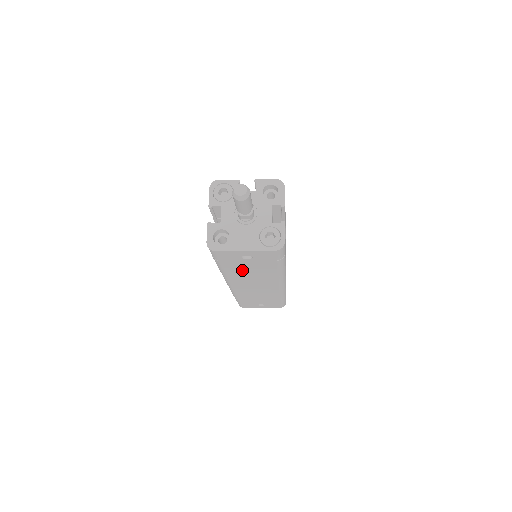
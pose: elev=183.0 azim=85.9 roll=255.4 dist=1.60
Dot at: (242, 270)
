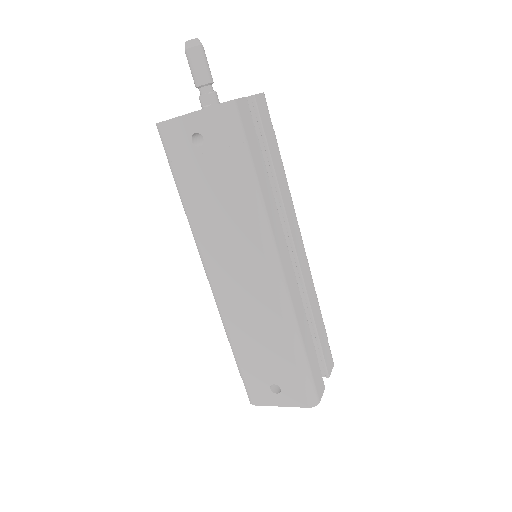
Dot at: (205, 198)
